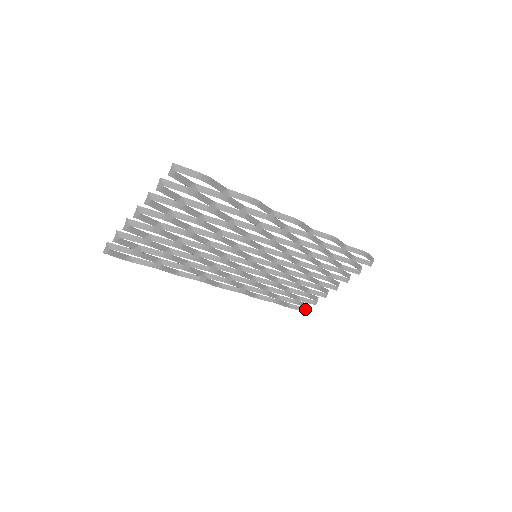
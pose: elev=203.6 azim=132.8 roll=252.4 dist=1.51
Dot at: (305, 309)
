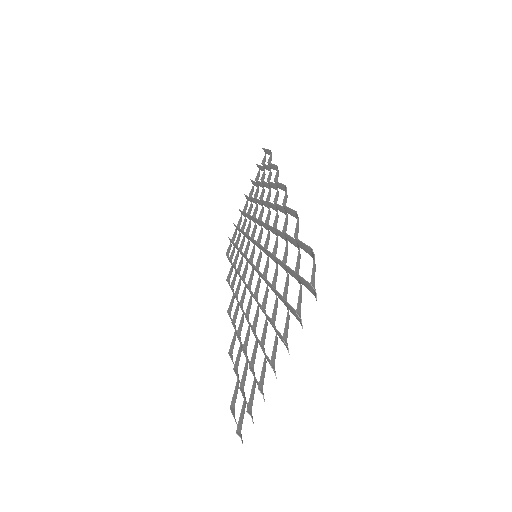
Dot at: occluded
